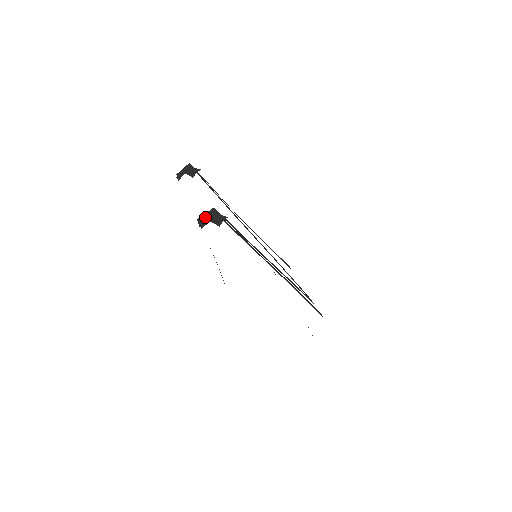
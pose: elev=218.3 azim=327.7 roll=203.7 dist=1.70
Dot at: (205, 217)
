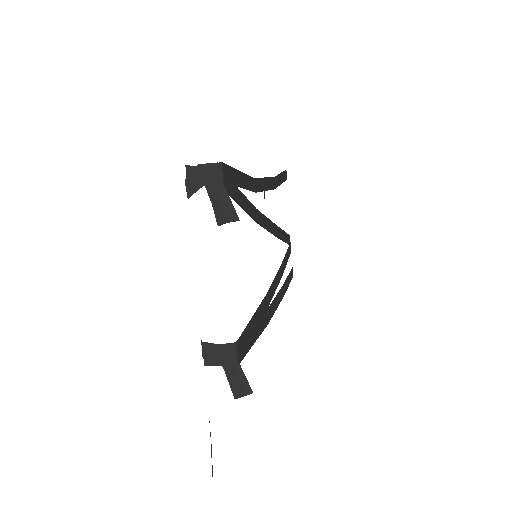
Dot at: (217, 353)
